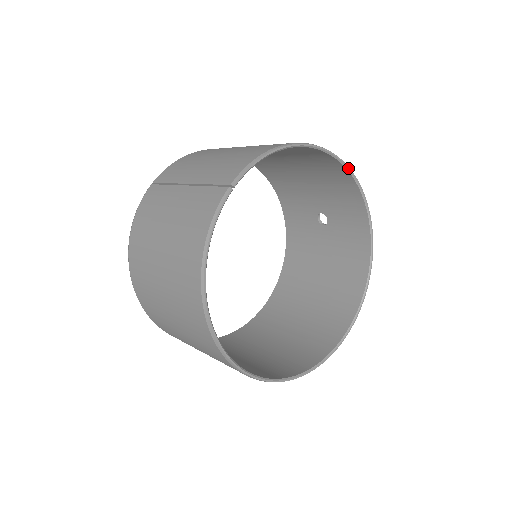
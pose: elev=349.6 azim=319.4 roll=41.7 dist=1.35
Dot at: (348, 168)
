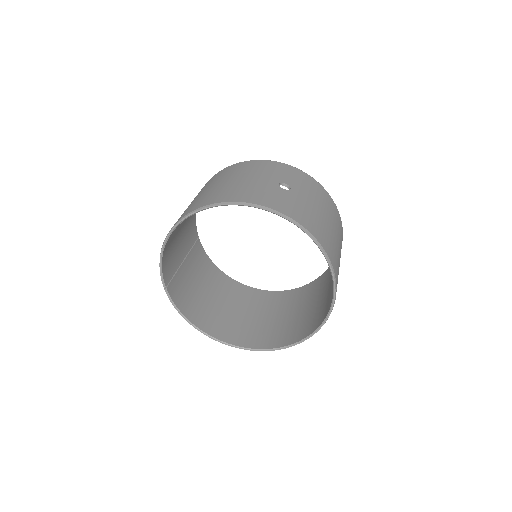
Dot at: (211, 207)
